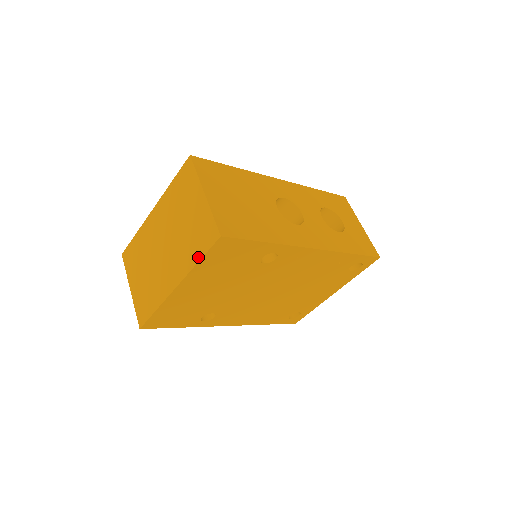
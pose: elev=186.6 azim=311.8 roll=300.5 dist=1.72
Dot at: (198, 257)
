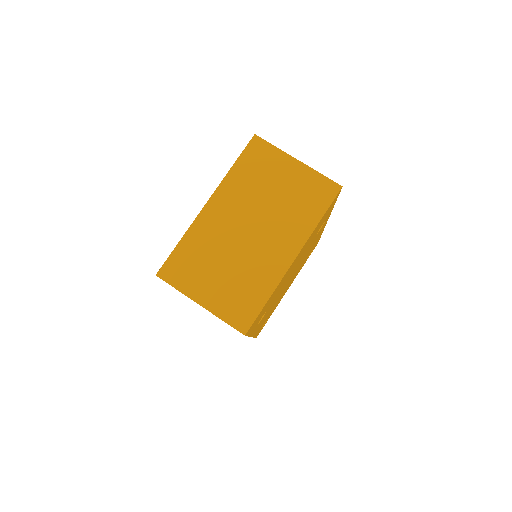
Dot at: (318, 216)
